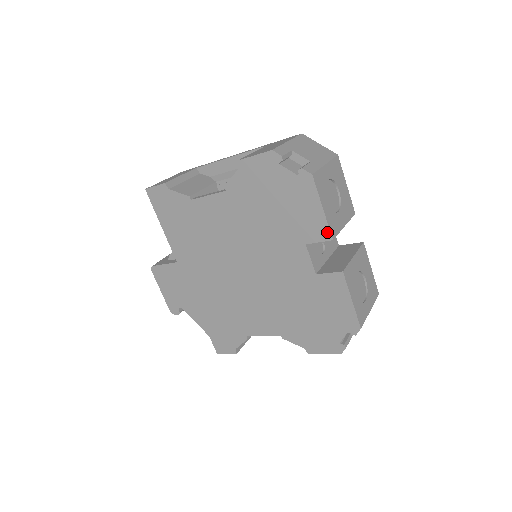
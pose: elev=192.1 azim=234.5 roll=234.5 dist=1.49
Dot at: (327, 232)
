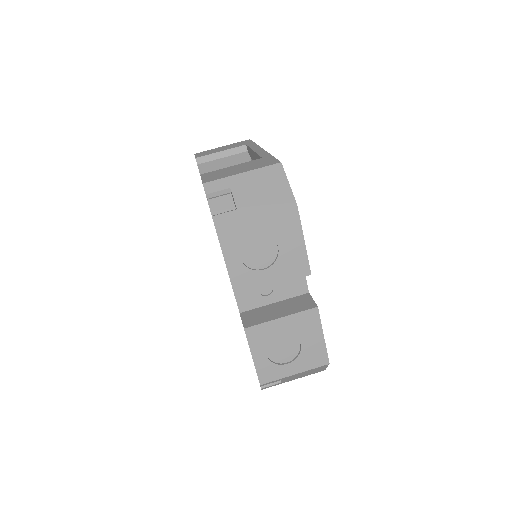
Dot at: (232, 286)
